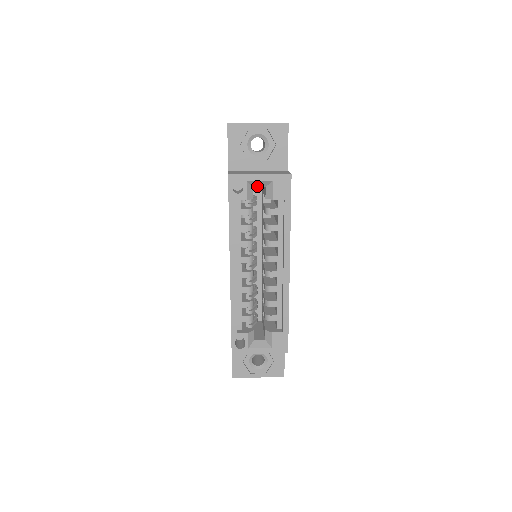
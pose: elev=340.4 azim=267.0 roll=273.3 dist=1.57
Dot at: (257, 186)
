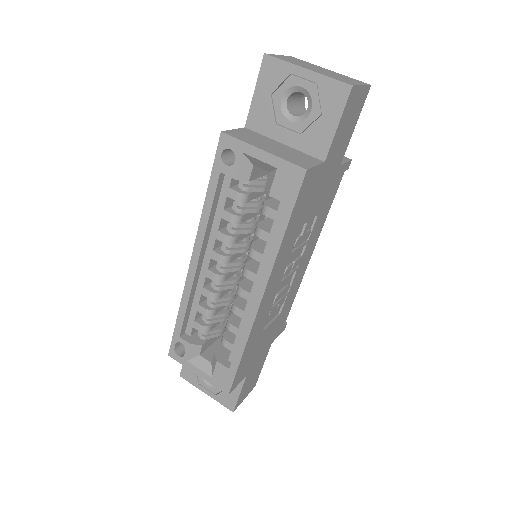
Dot at: (258, 165)
